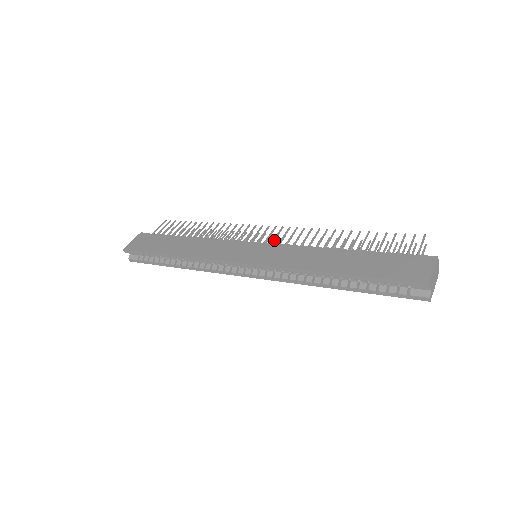
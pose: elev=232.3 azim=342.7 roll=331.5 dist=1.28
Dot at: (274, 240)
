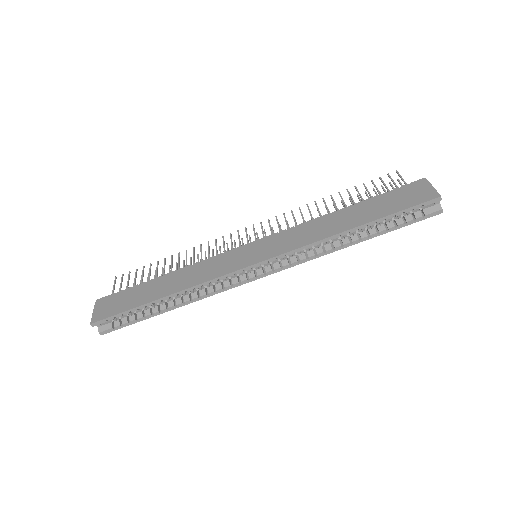
Dot at: occluded
